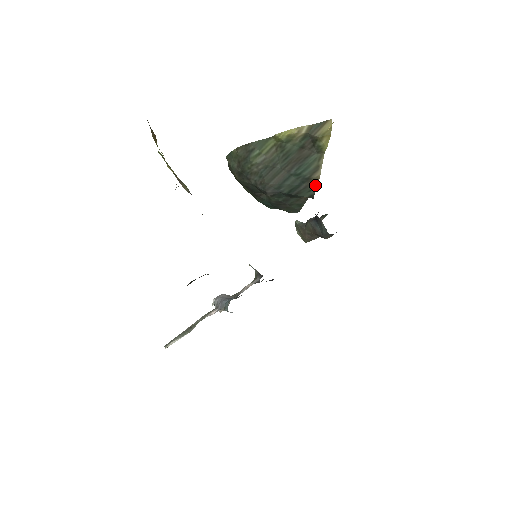
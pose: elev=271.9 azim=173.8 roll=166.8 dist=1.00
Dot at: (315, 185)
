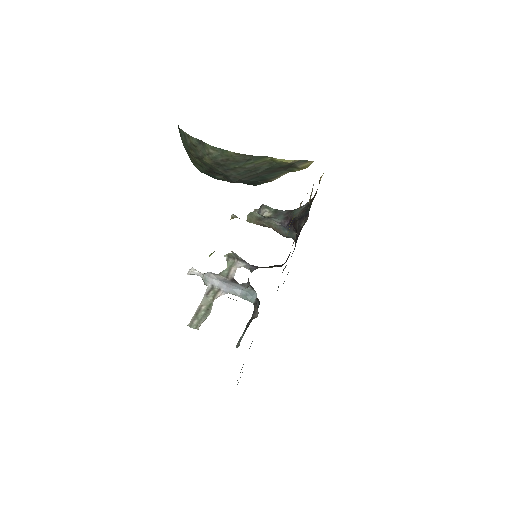
Dot at: (265, 182)
